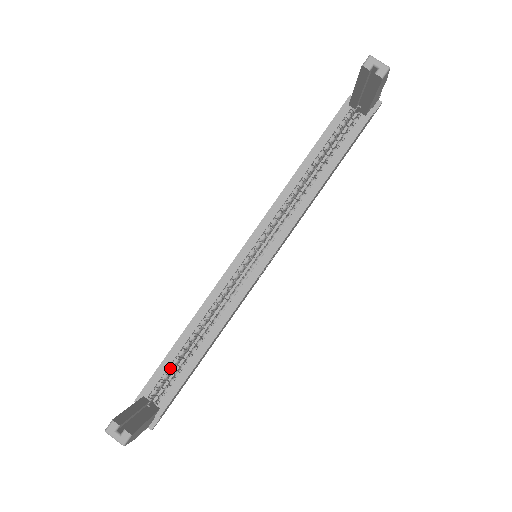
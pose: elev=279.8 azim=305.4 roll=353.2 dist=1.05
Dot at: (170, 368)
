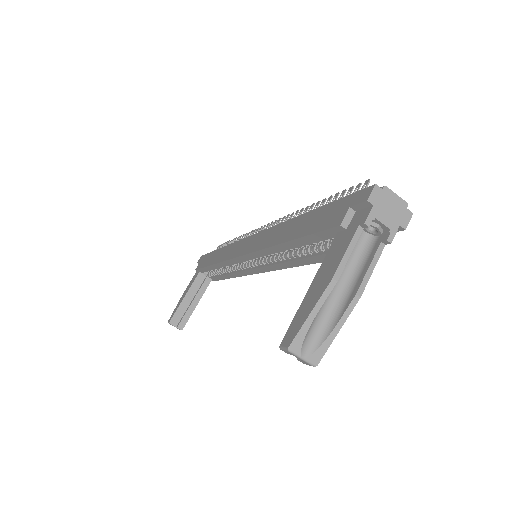
Dot at: (211, 270)
